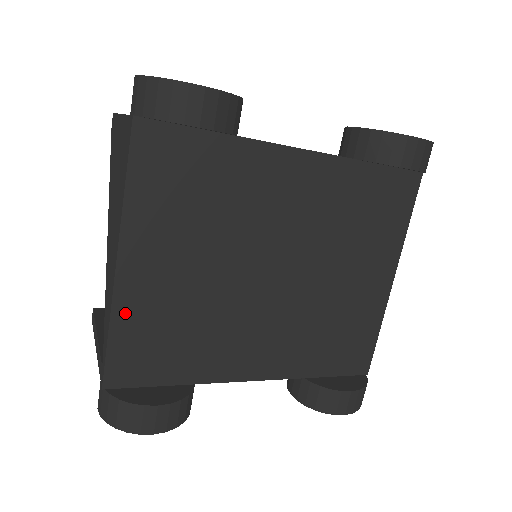
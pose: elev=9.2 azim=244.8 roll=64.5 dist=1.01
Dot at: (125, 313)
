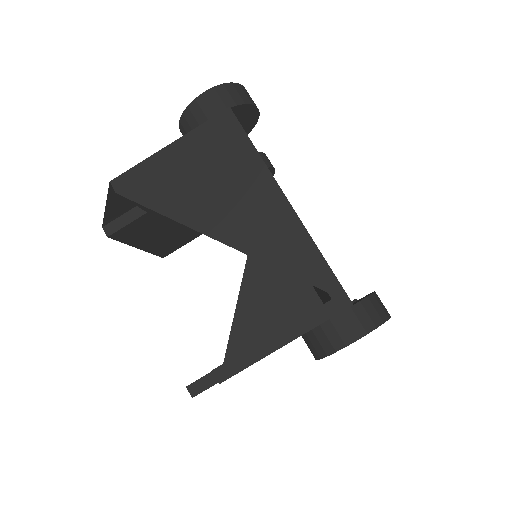
Dot at: occluded
